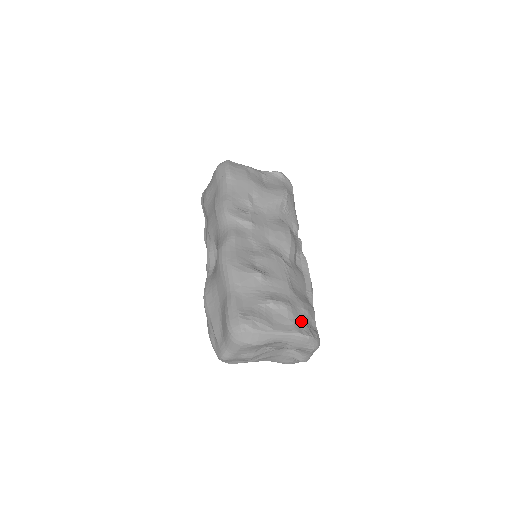
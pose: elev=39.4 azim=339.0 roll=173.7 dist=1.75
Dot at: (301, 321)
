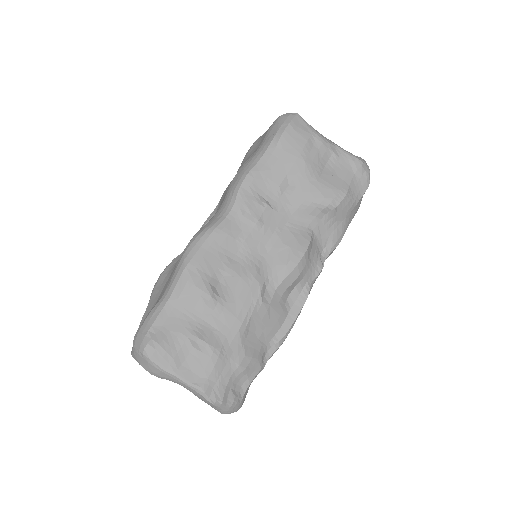
Dot at: (221, 379)
